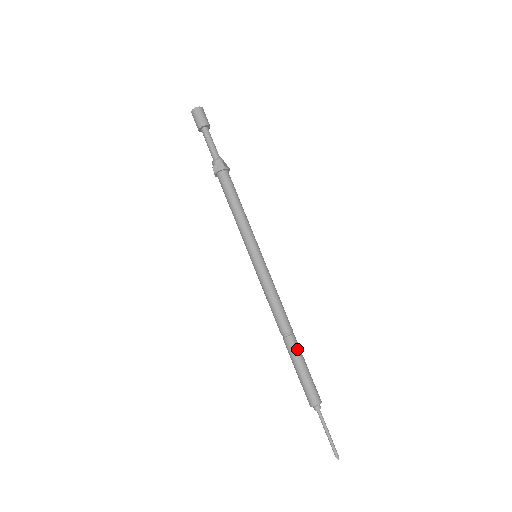
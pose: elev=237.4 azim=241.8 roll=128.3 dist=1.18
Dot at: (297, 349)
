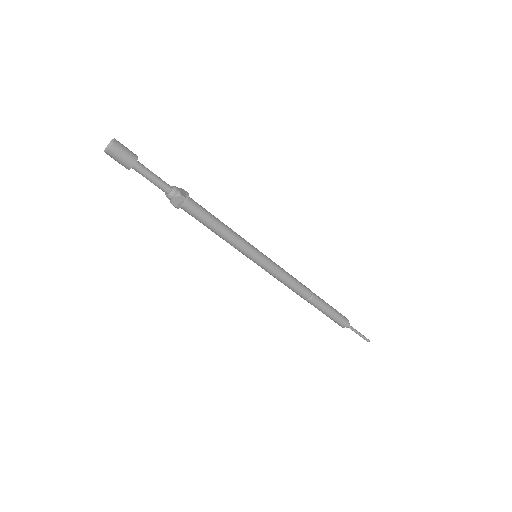
Dot at: (321, 303)
